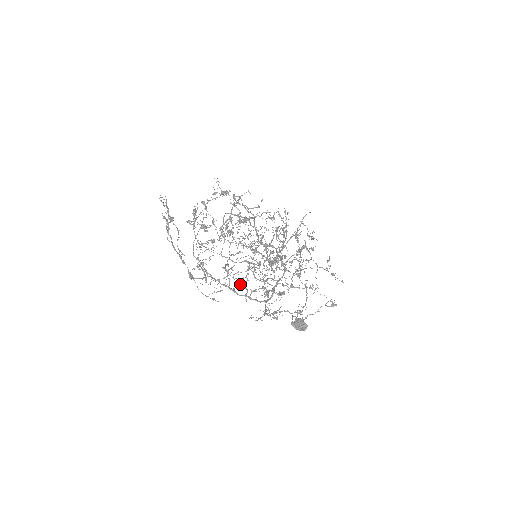
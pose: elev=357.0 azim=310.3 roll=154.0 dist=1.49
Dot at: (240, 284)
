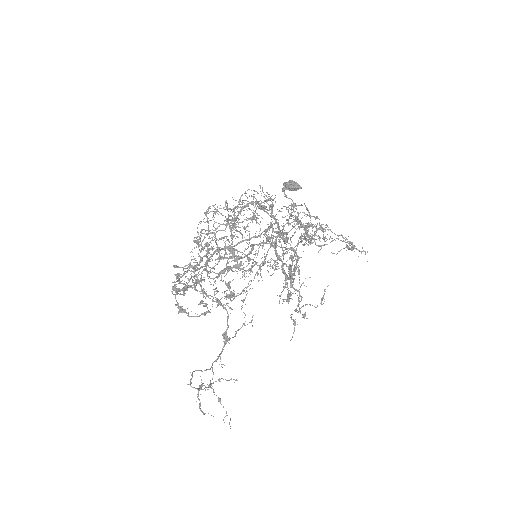
Dot at: occluded
